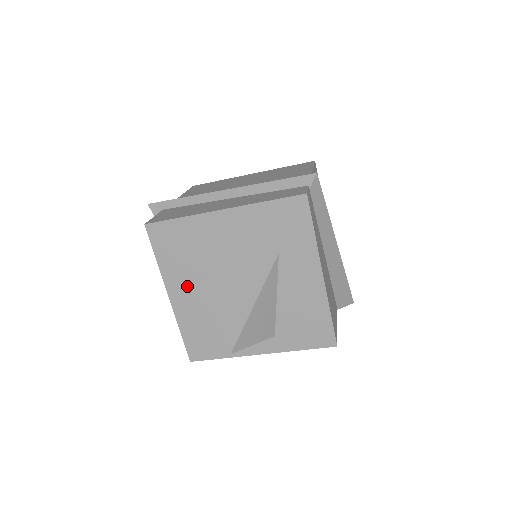
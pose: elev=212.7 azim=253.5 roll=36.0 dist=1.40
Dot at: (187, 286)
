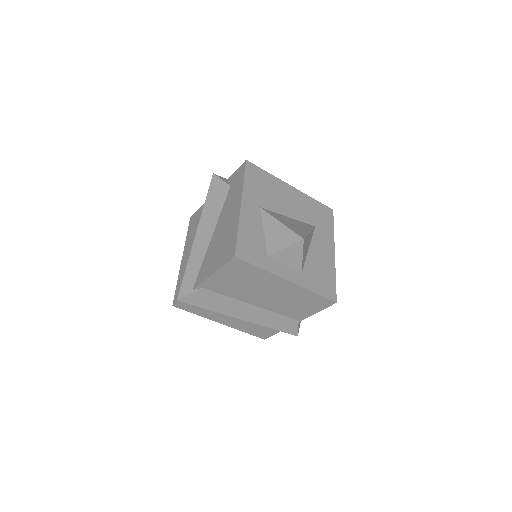
Dot at: (257, 207)
